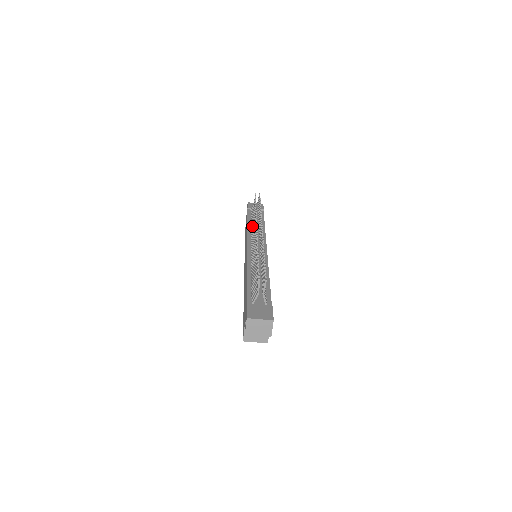
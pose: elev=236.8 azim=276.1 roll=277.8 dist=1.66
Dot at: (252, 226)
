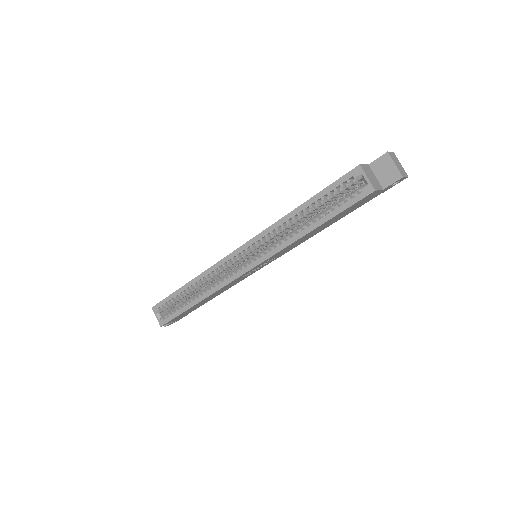
Dot at: occluded
